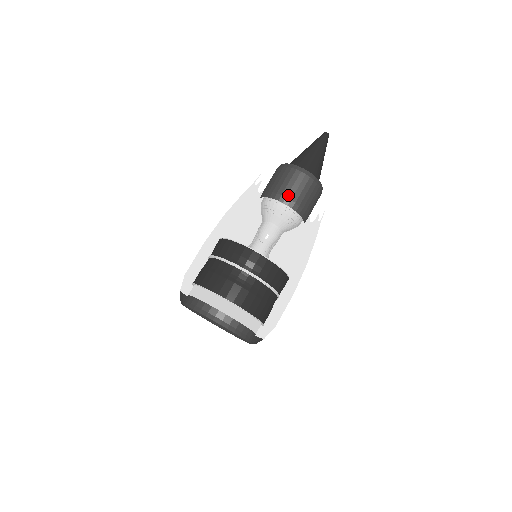
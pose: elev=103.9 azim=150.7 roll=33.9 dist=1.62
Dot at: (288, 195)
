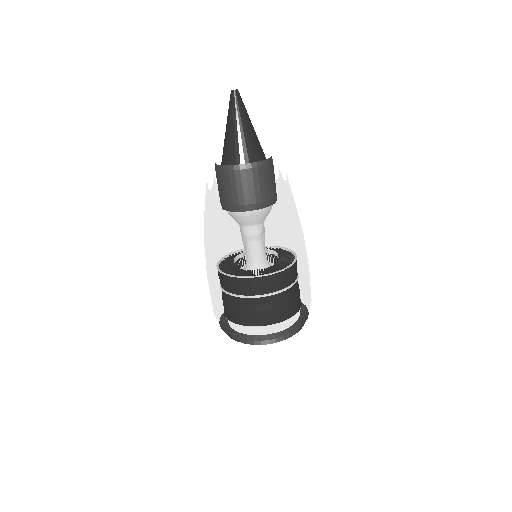
Dot at: (262, 199)
